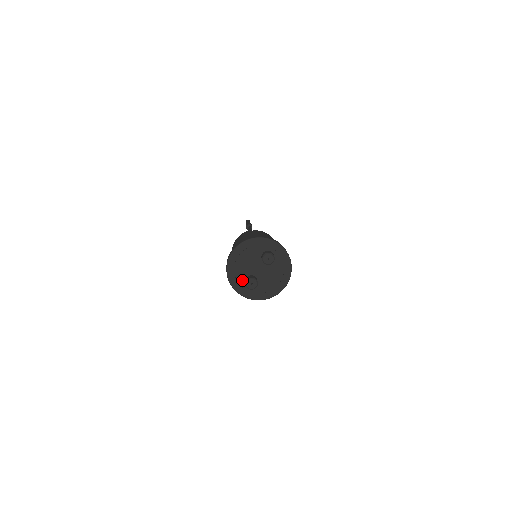
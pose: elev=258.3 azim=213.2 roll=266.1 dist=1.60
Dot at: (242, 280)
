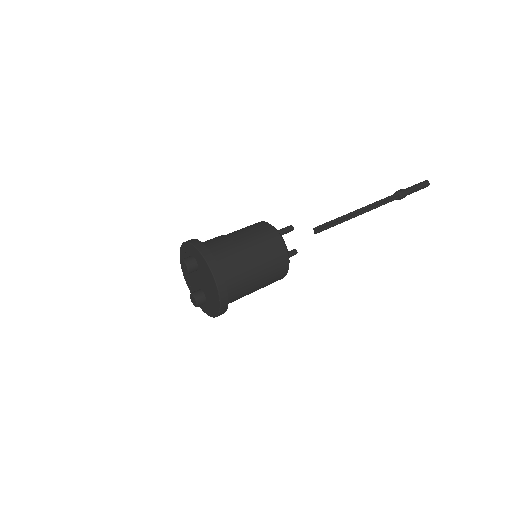
Dot at: occluded
